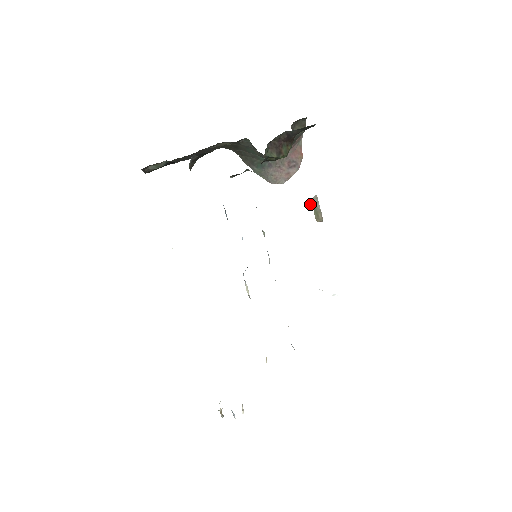
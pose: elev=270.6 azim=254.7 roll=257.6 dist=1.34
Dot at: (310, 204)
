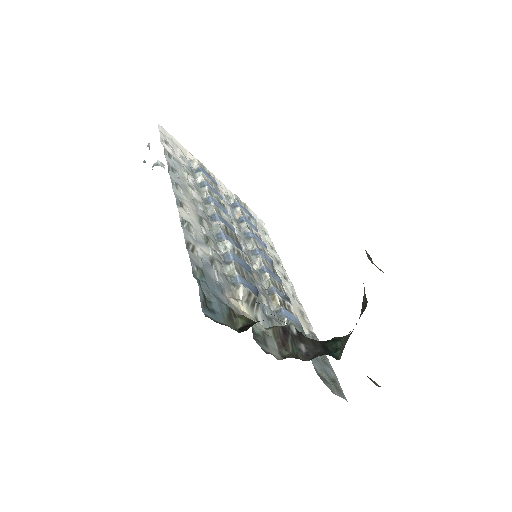
Dot at: (373, 263)
